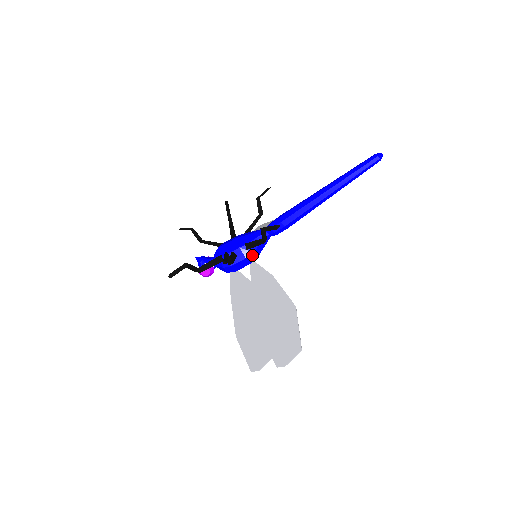
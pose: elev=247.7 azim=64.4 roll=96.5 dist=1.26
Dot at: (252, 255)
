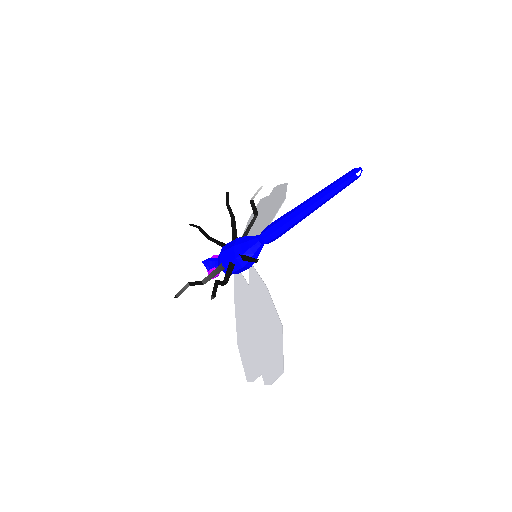
Dot at: (248, 263)
